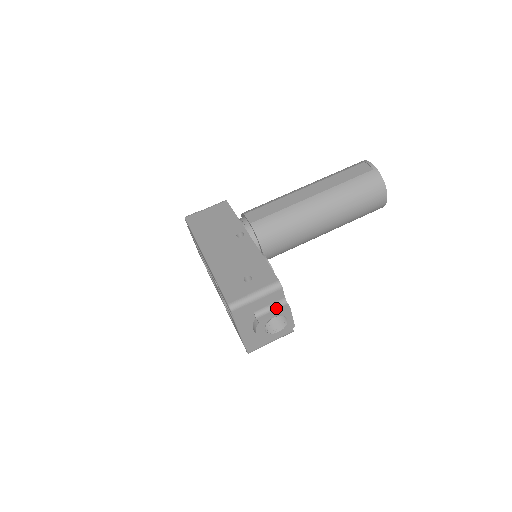
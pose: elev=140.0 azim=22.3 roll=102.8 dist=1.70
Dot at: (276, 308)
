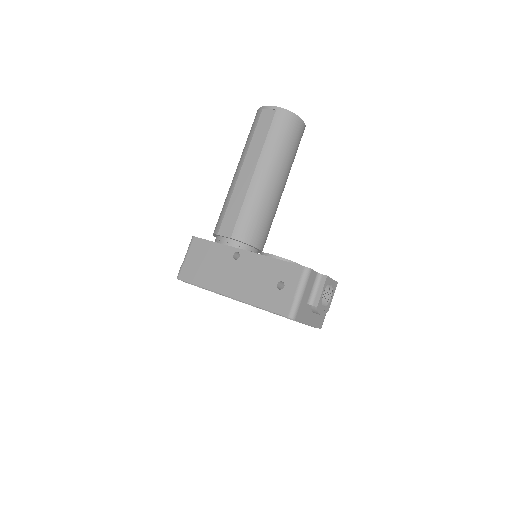
Dot at: (318, 285)
